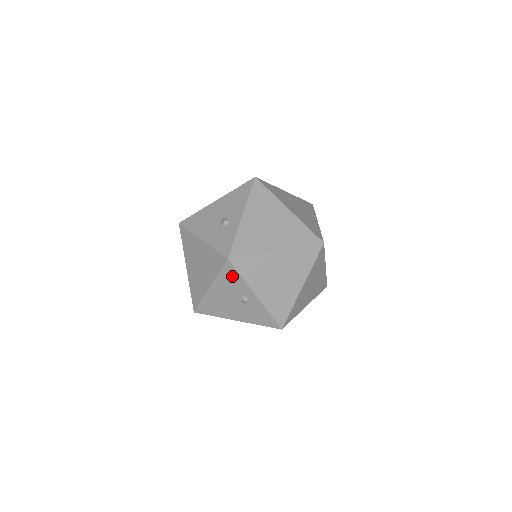
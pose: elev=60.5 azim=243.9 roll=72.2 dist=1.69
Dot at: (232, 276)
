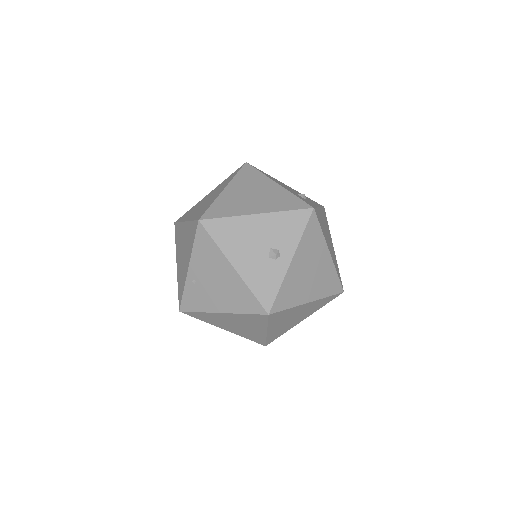
Dot at: (295, 224)
